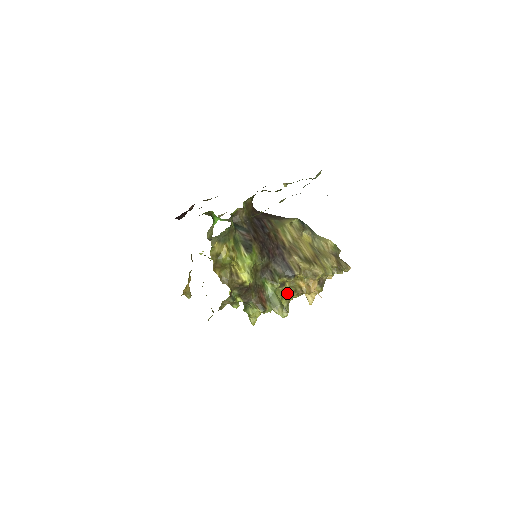
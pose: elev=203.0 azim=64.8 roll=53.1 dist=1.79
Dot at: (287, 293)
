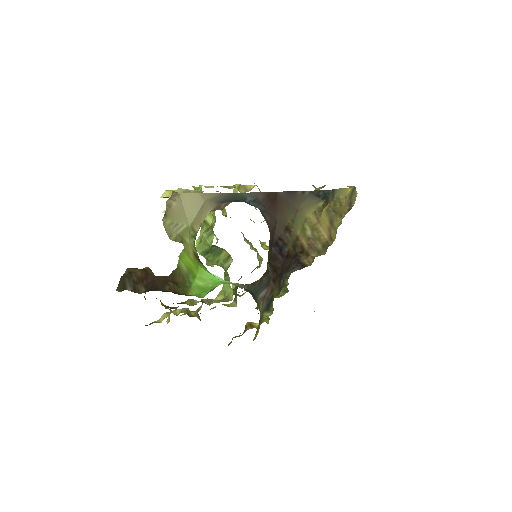
Dot at: occluded
